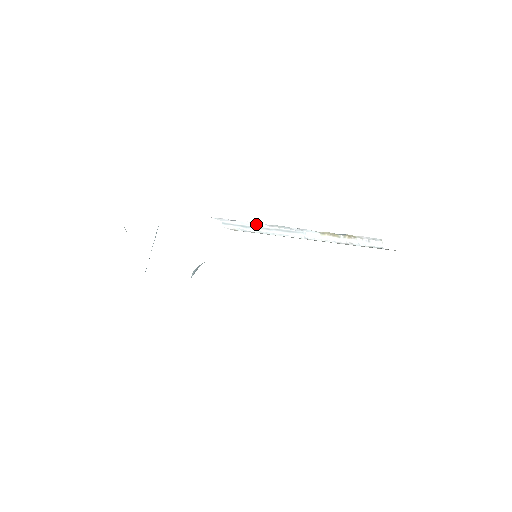
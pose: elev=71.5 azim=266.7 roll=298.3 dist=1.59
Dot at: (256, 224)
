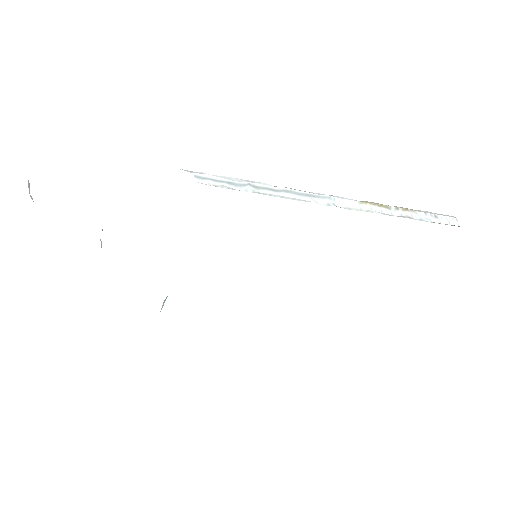
Dot at: (252, 182)
